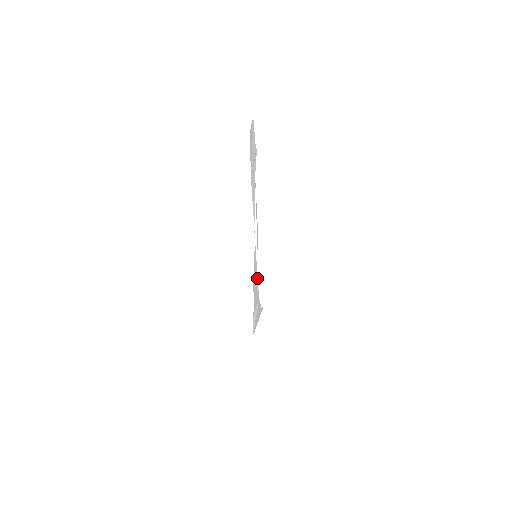
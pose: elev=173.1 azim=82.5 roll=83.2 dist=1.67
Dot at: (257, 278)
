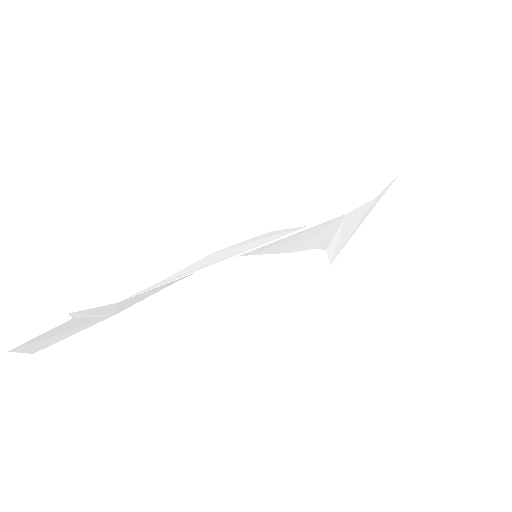
Dot at: (305, 229)
